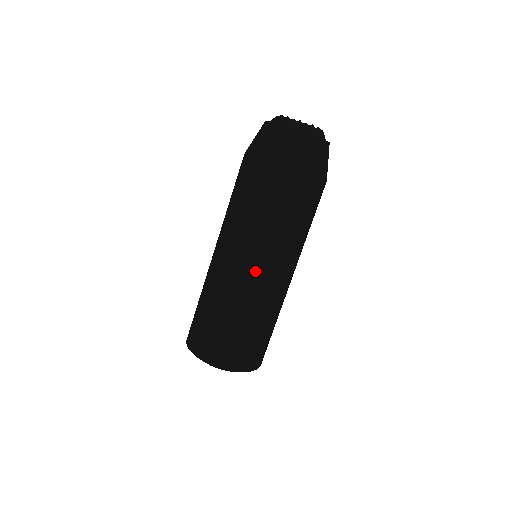
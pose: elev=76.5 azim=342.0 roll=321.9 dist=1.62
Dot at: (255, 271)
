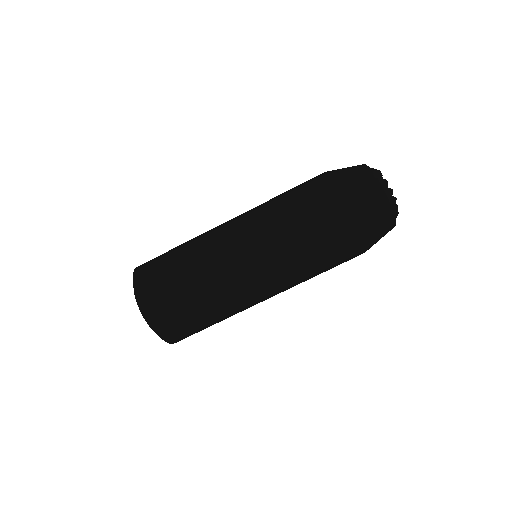
Dot at: (268, 296)
